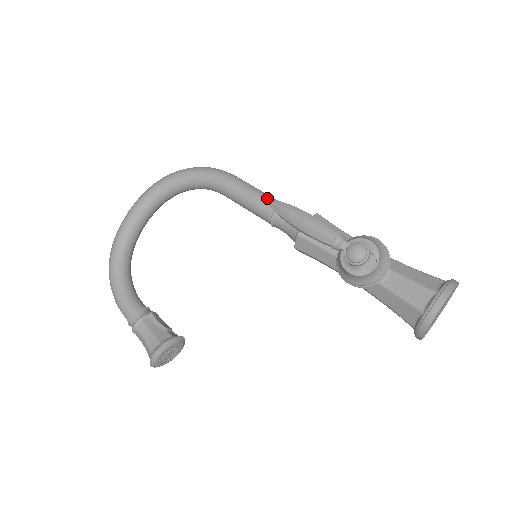
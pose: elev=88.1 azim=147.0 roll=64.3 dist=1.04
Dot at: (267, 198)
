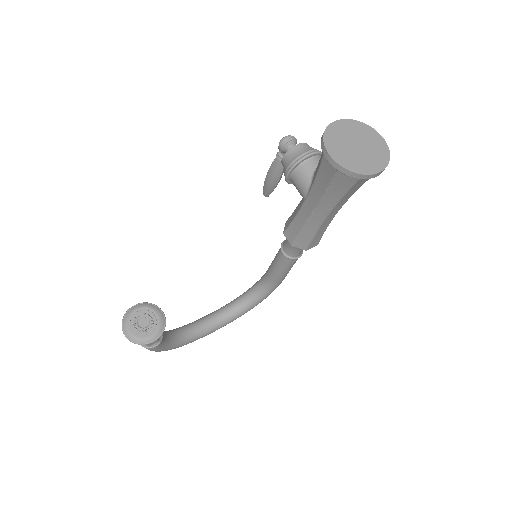
Dot at: occluded
